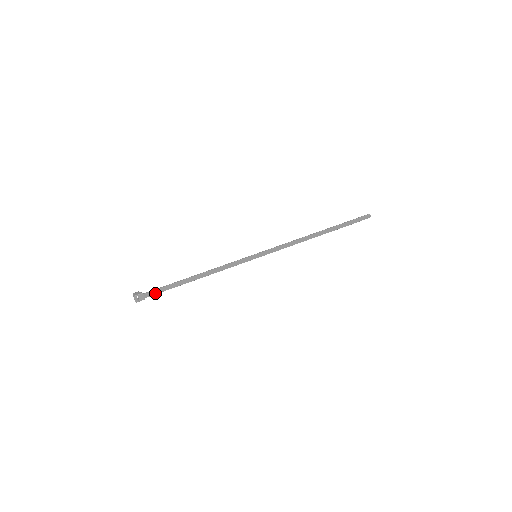
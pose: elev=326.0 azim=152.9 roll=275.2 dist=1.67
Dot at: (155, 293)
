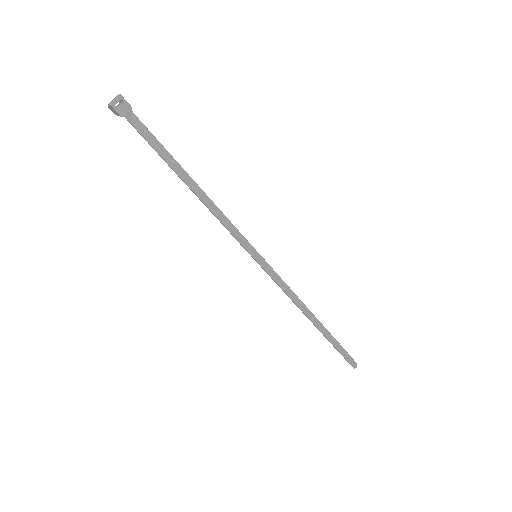
Dot at: (140, 130)
